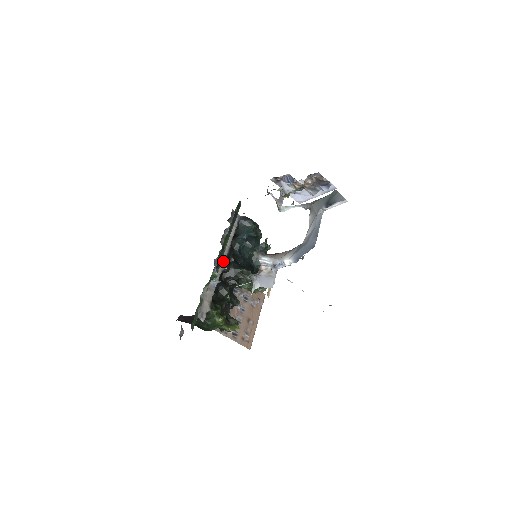
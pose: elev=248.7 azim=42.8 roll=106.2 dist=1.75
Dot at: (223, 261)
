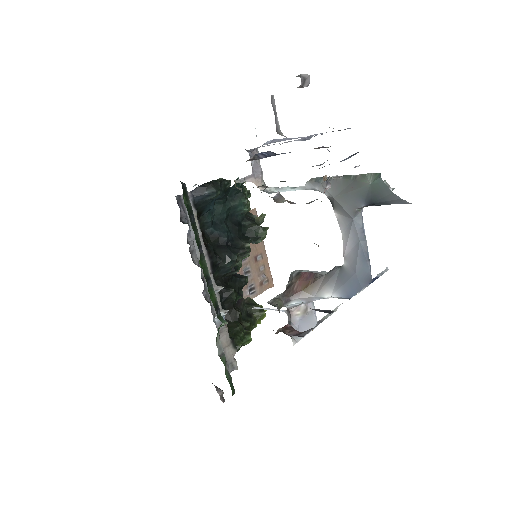
Dot at: (212, 281)
